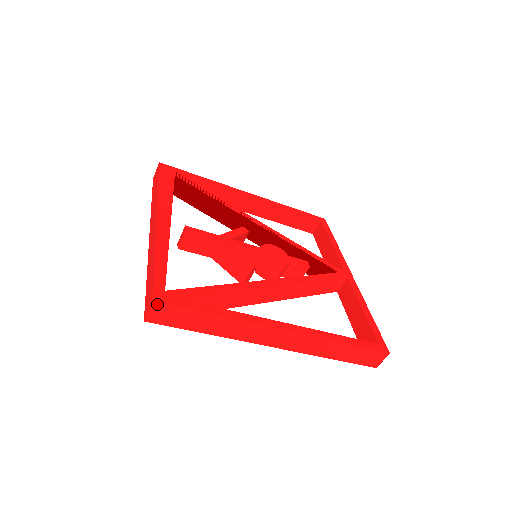
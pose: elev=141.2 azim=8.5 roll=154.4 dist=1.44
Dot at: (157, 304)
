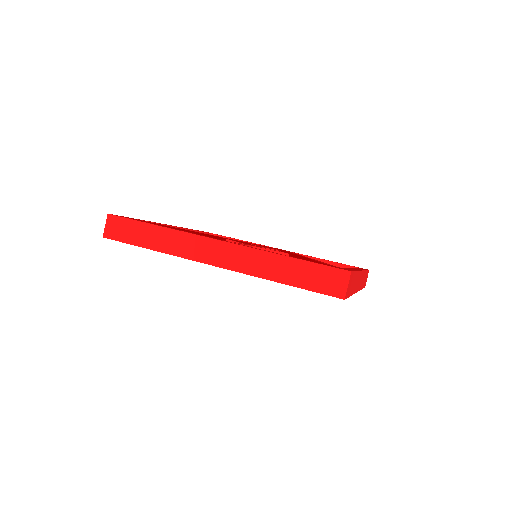
Dot at: (351, 274)
